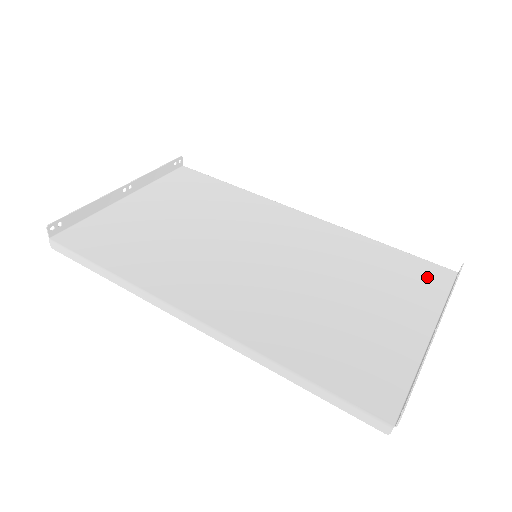
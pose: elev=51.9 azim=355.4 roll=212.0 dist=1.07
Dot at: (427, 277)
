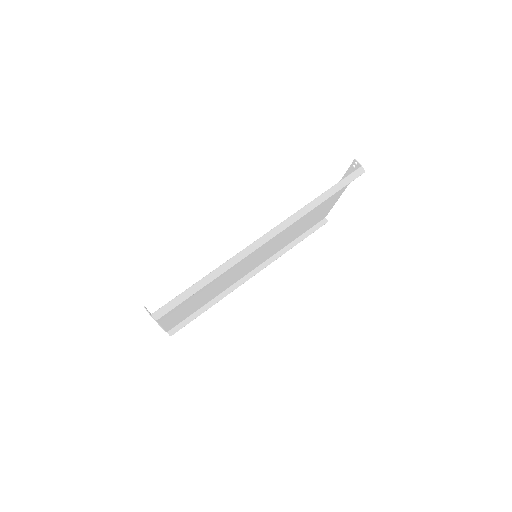
Dot at: (319, 219)
